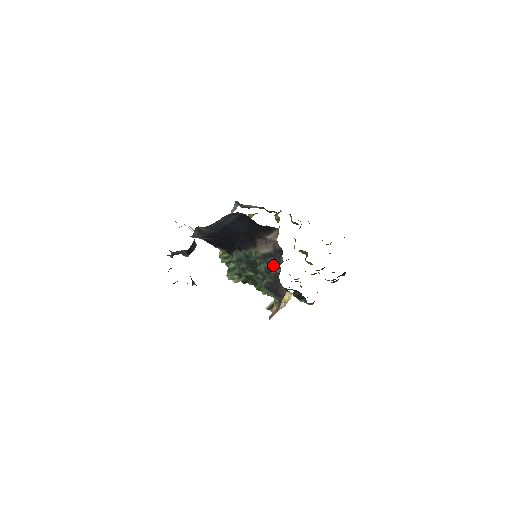
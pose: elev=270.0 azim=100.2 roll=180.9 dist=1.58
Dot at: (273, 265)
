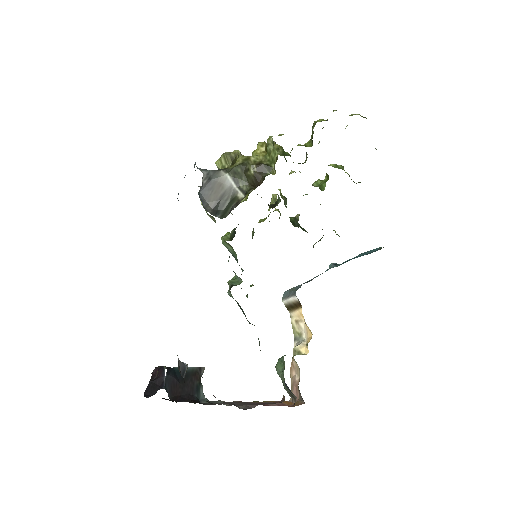
Dot at: occluded
